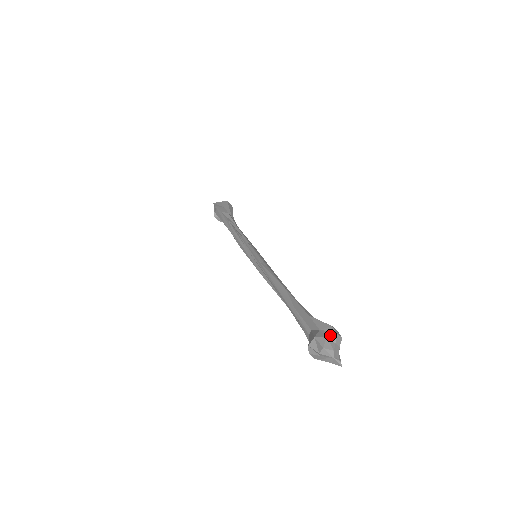
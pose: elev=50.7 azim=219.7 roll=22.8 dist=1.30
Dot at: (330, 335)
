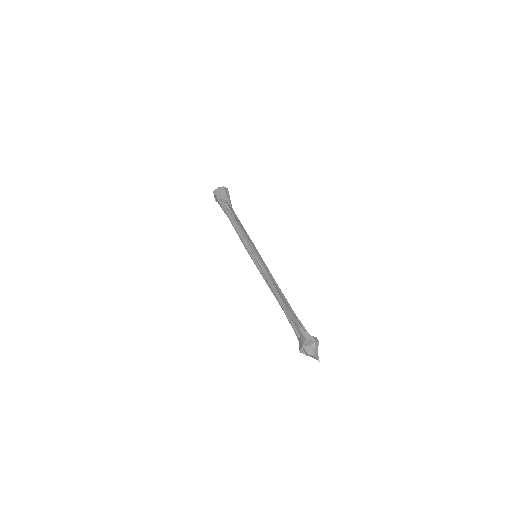
Dot at: (312, 344)
